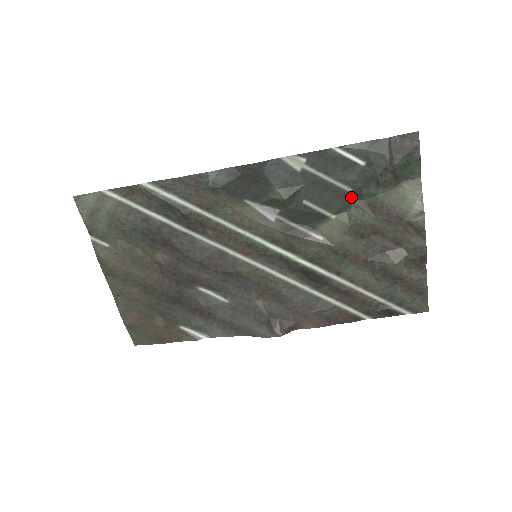
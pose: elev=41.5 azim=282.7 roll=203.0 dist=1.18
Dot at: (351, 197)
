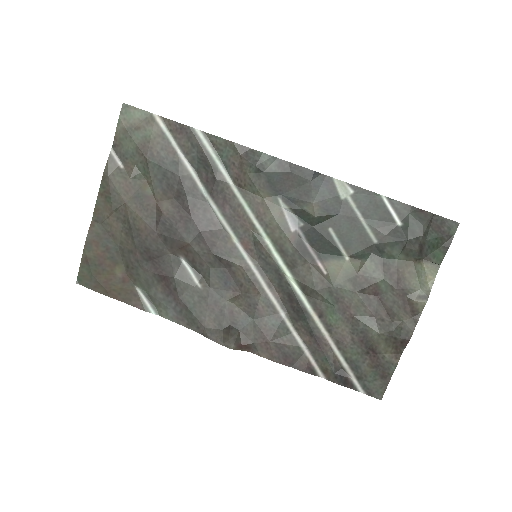
Dot at: (373, 249)
